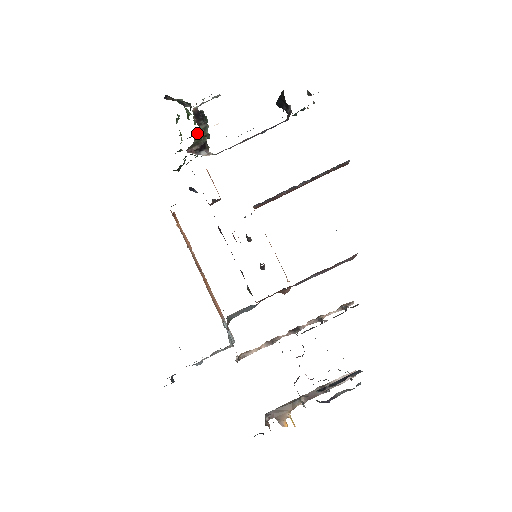
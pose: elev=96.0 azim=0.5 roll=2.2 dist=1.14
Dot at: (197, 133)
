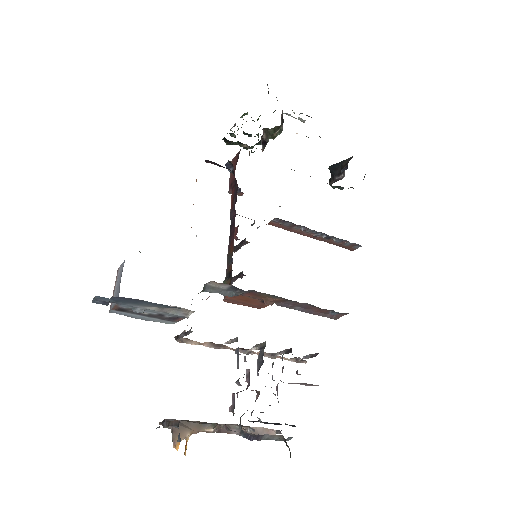
Dot at: occluded
